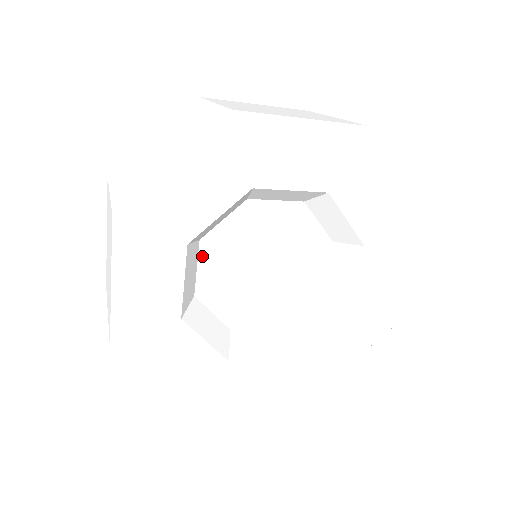
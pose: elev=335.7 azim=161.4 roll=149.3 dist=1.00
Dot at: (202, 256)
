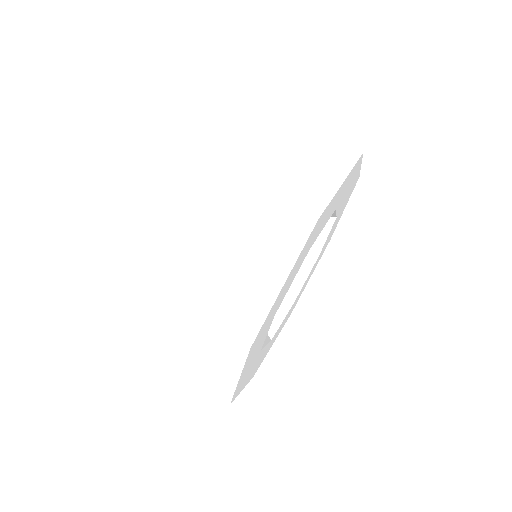
Dot at: occluded
